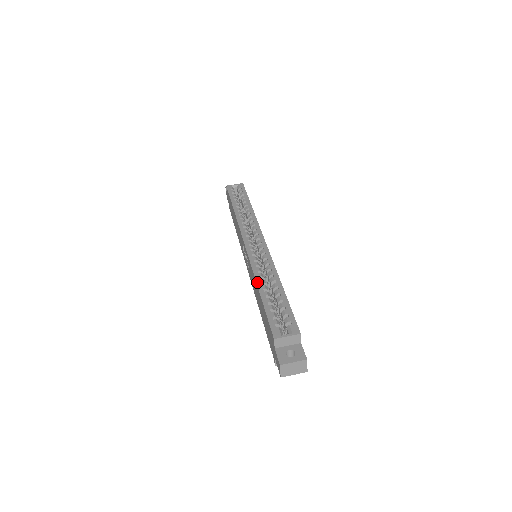
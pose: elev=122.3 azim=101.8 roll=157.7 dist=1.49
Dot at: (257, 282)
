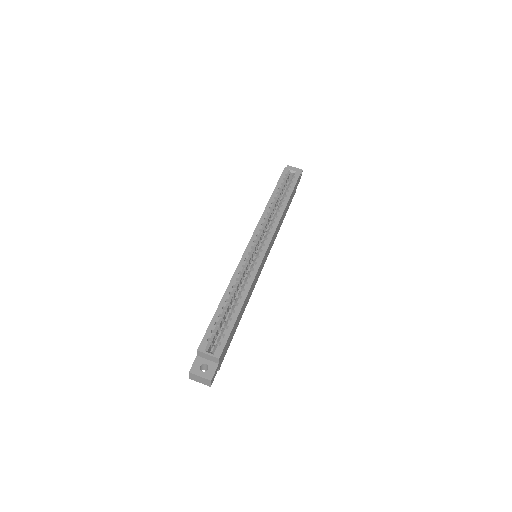
Dot at: (227, 289)
